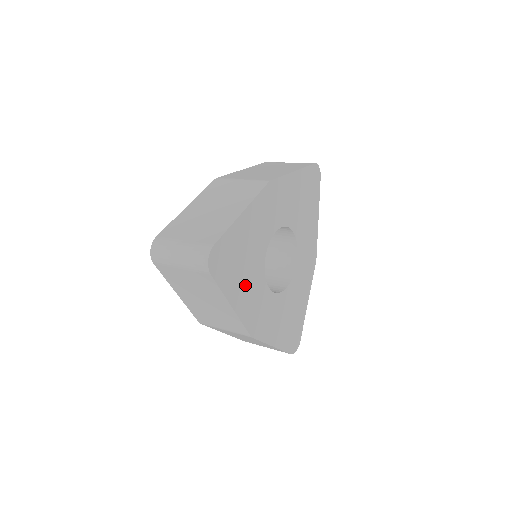
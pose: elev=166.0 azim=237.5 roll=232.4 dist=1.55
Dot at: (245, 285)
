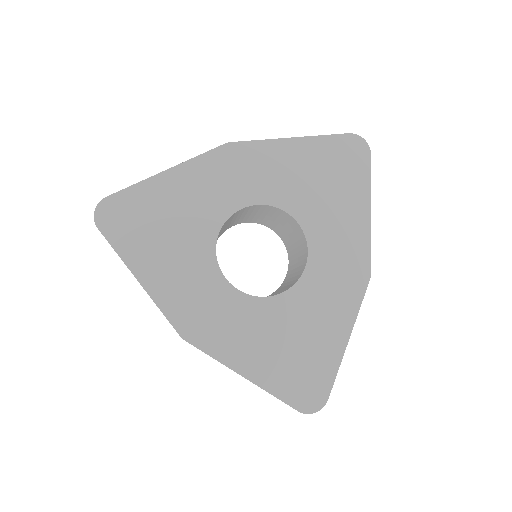
Dot at: (169, 261)
